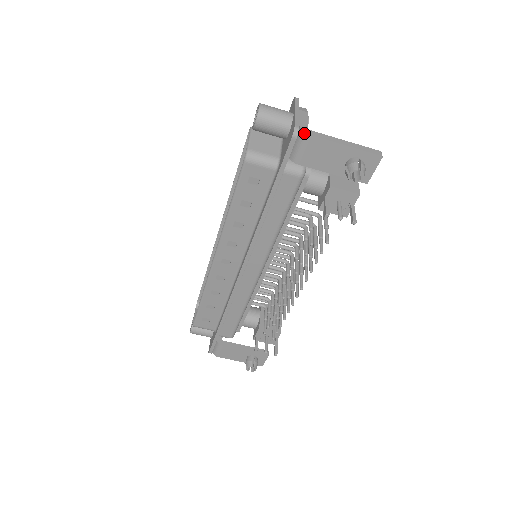
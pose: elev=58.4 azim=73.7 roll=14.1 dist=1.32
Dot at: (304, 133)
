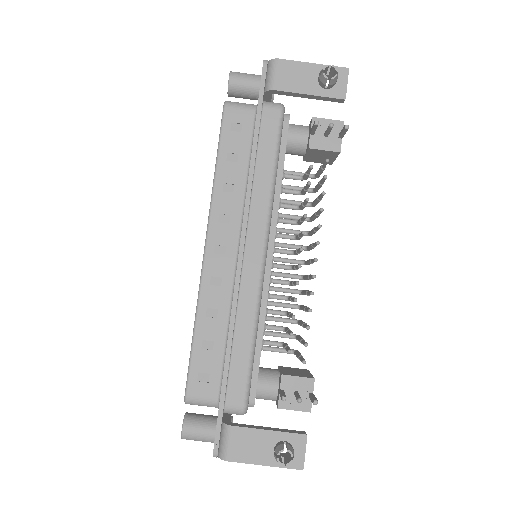
Dot at: (273, 60)
